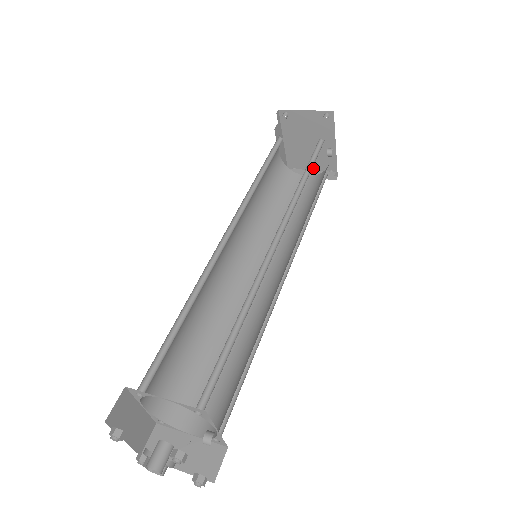
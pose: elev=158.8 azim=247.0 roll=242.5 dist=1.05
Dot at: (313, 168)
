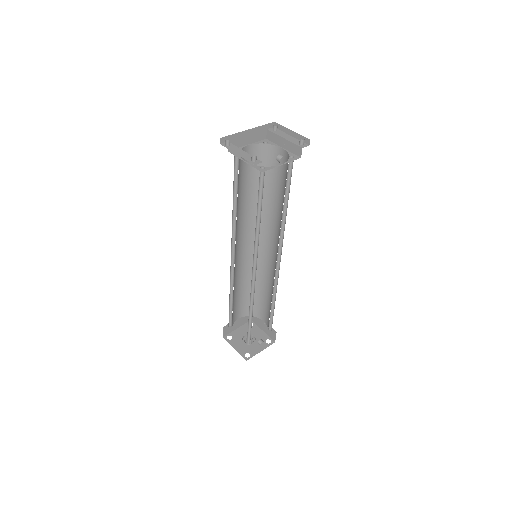
Dot at: occluded
